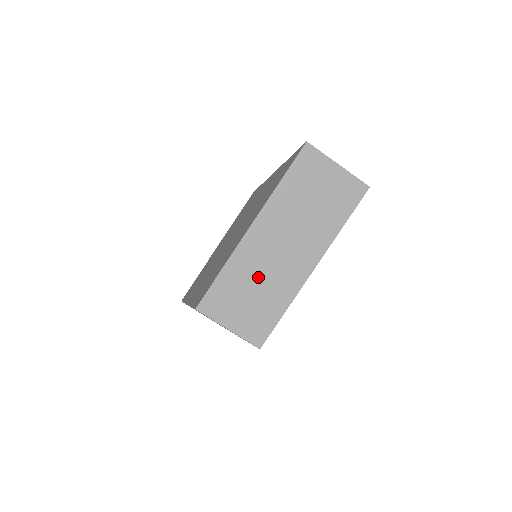
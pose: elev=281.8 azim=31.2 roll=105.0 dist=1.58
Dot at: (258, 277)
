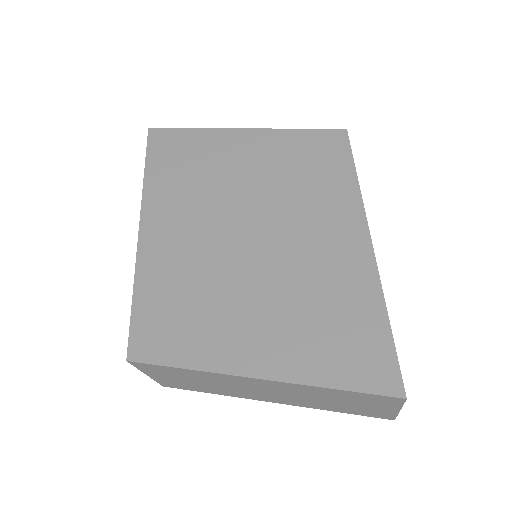
Dot at: (216, 383)
